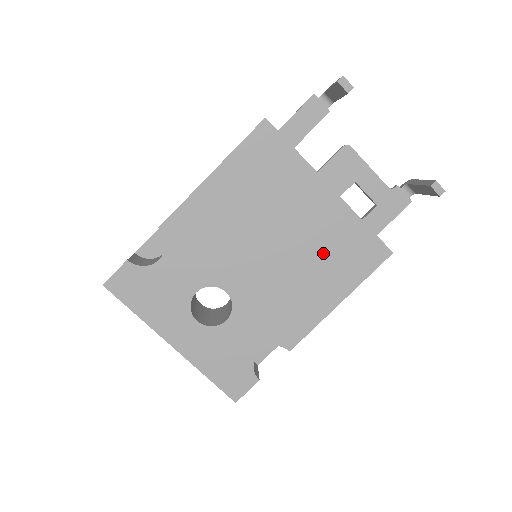
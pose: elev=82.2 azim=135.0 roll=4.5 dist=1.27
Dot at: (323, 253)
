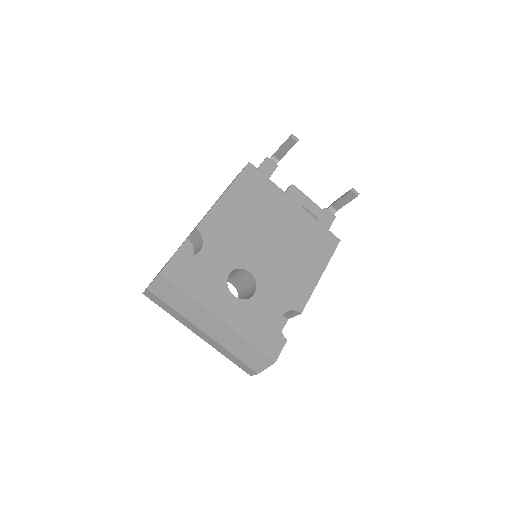
Dot at: (302, 242)
